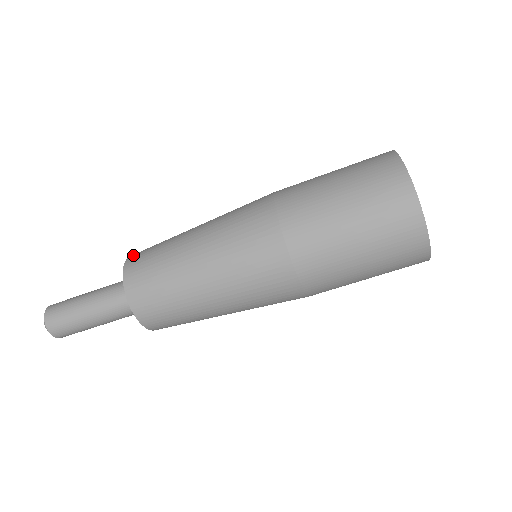
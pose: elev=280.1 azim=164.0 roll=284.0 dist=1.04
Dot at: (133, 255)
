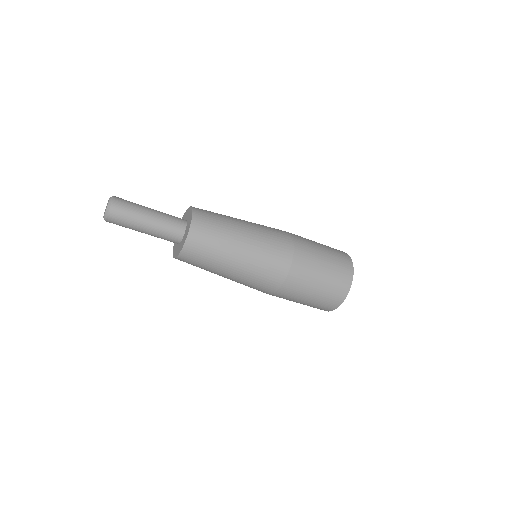
Dot at: occluded
